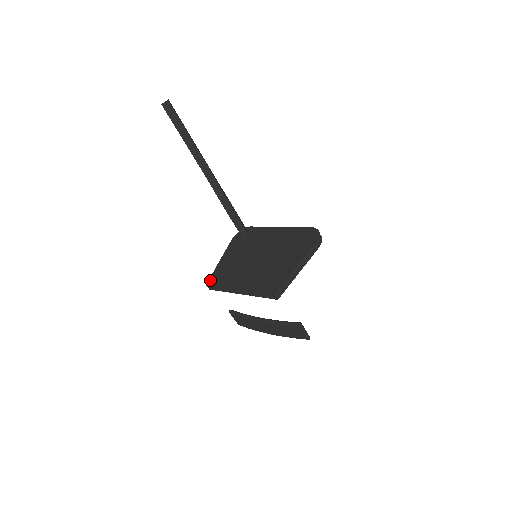
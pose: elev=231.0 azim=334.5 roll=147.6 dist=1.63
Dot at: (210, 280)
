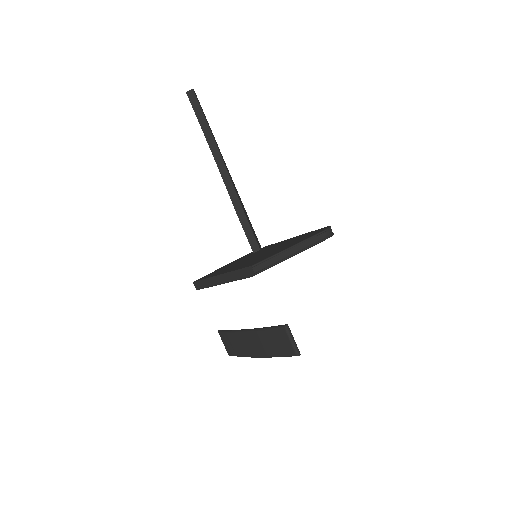
Dot at: occluded
